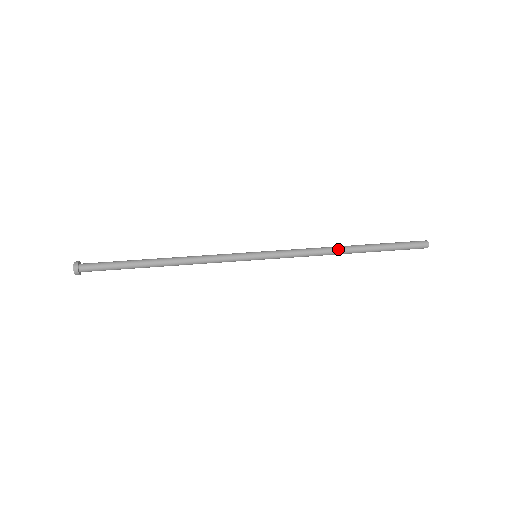
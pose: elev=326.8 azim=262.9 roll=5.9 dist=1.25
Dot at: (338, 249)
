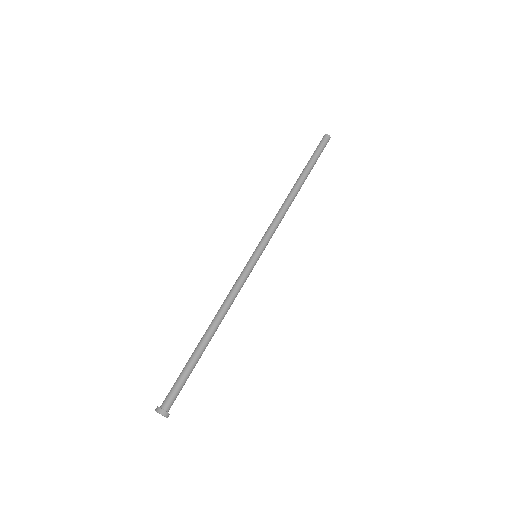
Dot at: (291, 194)
